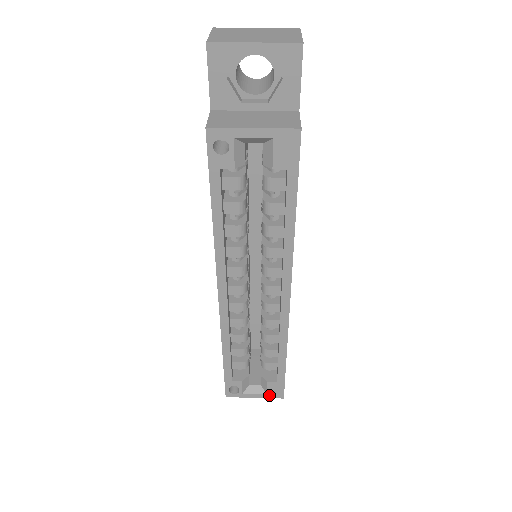
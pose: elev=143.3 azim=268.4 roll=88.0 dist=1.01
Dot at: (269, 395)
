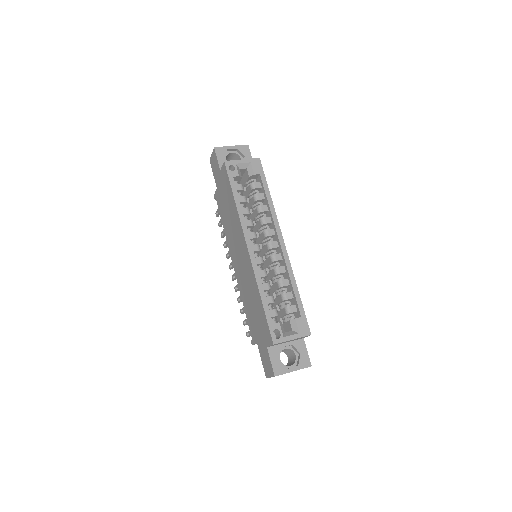
Dot at: (301, 334)
